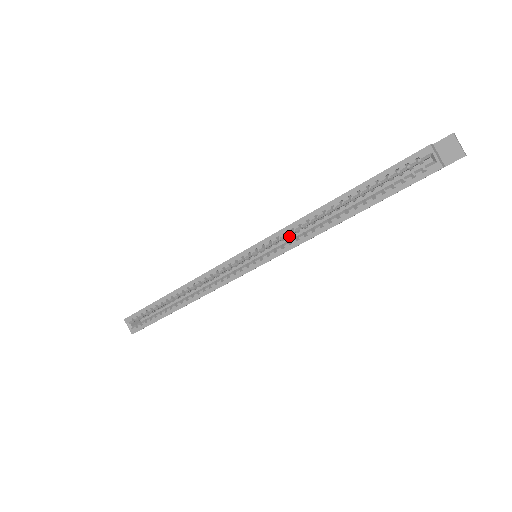
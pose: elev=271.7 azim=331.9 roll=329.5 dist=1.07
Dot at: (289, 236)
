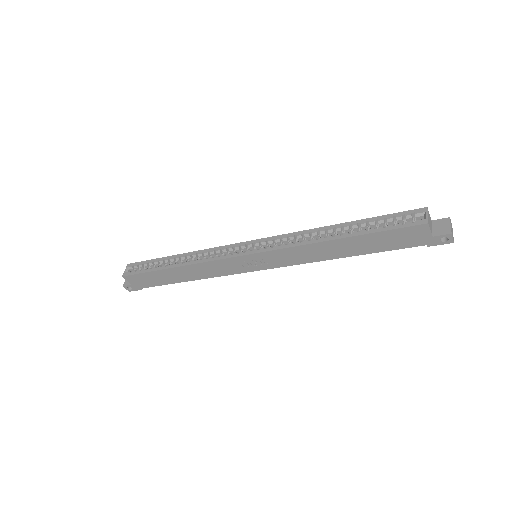
Dot at: occluded
